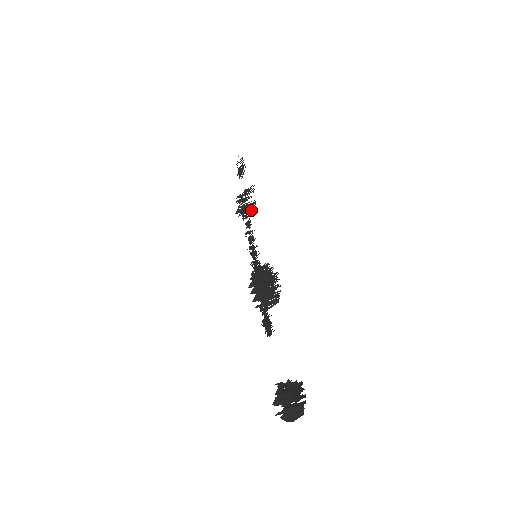
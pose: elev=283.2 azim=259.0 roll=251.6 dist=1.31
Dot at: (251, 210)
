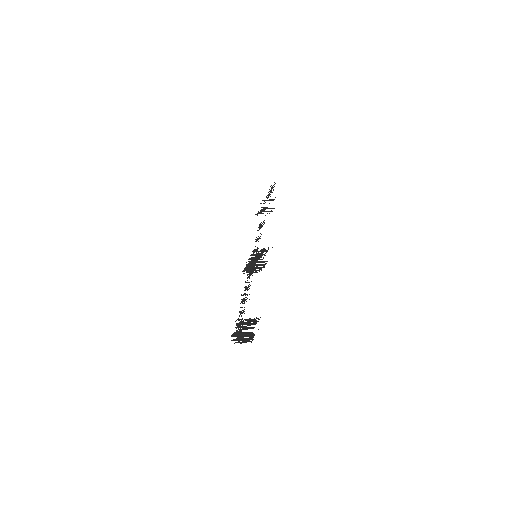
Dot at: (269, 213)
